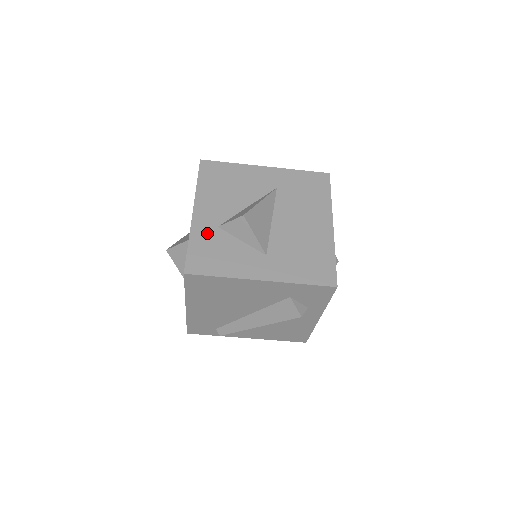
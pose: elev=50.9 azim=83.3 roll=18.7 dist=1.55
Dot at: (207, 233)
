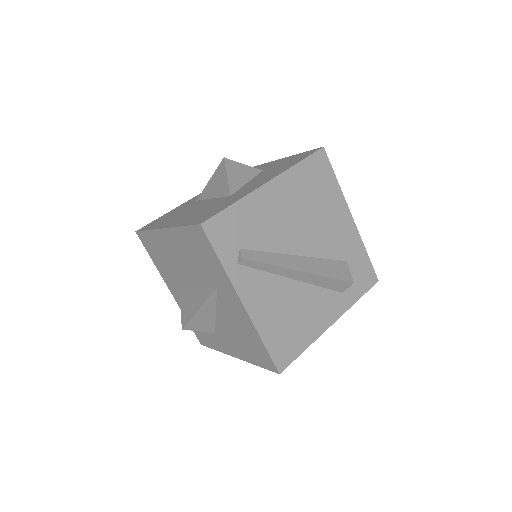
Dot at: occluded
